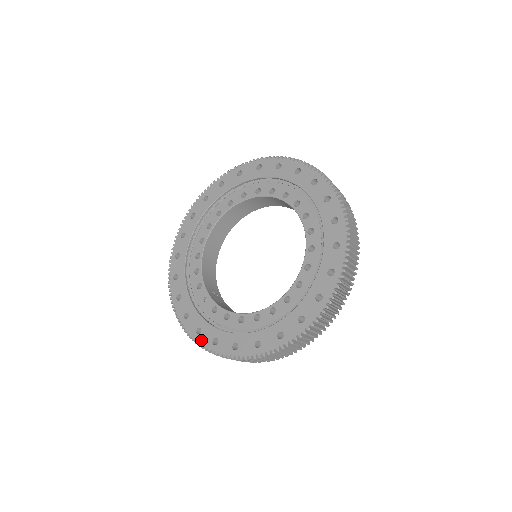
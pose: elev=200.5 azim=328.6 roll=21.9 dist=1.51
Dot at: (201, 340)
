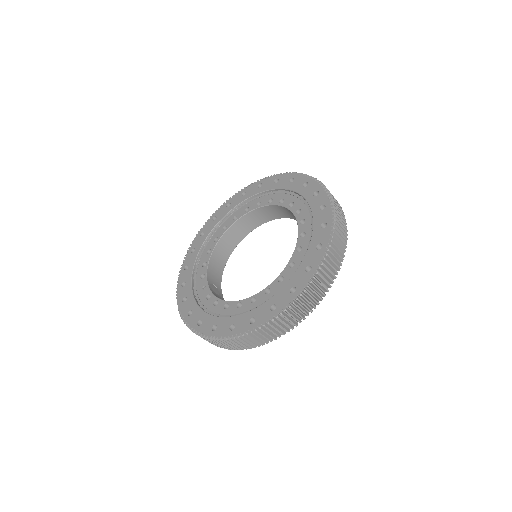
Dot at: (189, 321)
